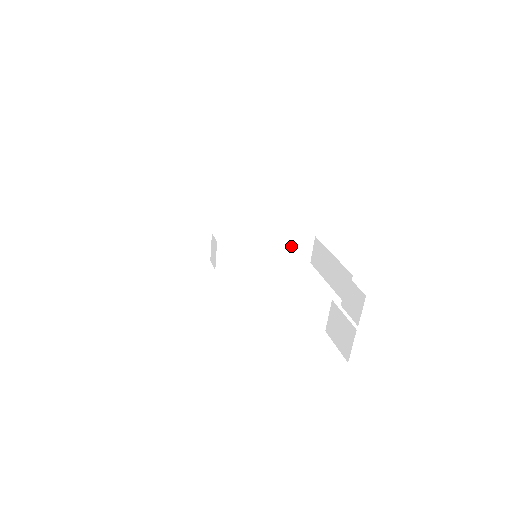
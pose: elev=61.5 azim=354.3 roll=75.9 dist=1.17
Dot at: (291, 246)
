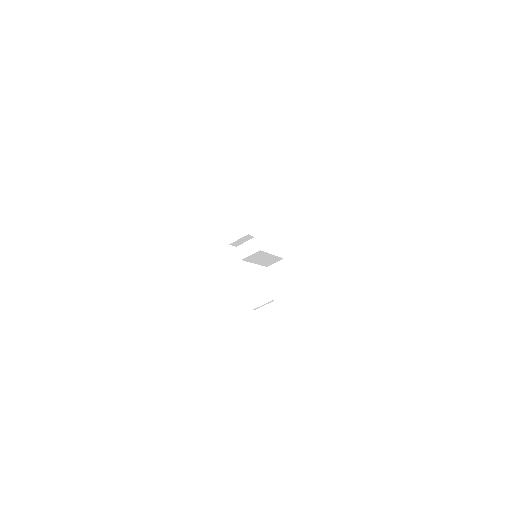
Dot at: (273, 259)
